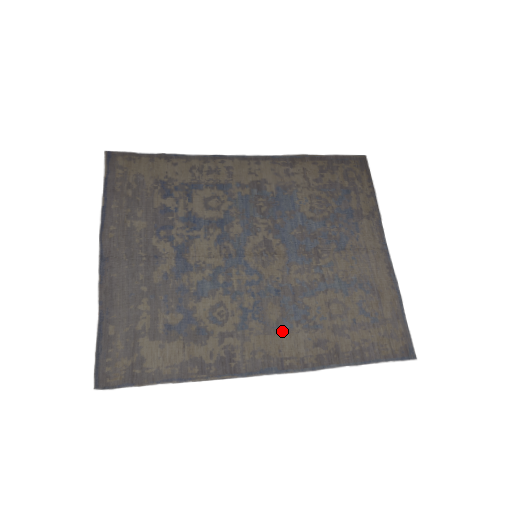
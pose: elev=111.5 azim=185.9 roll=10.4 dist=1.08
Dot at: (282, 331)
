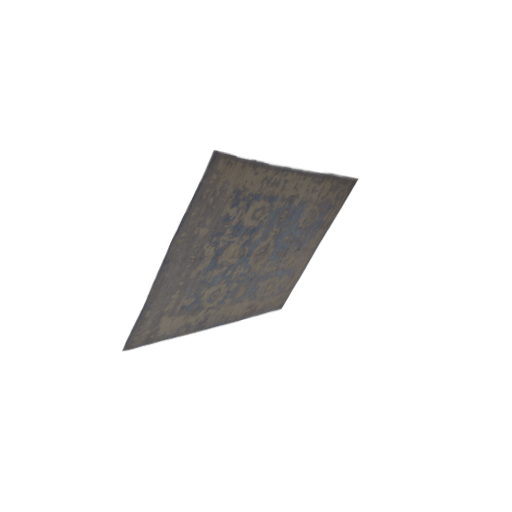
Dot at: (238, 302)
